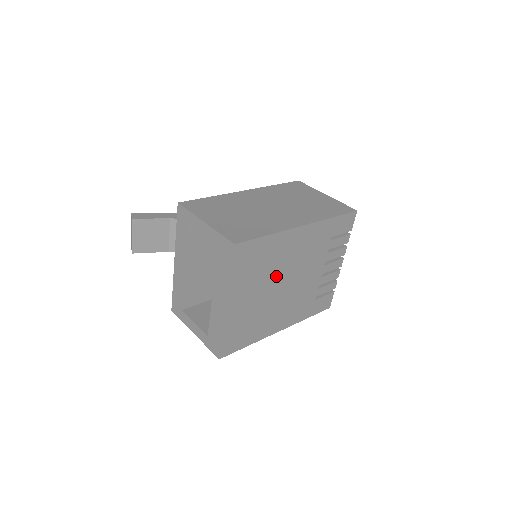
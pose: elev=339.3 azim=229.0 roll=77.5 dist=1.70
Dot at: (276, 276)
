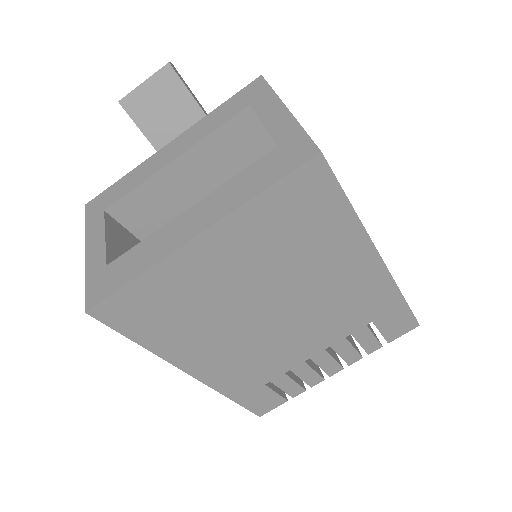
Dot at: (284, 285)
